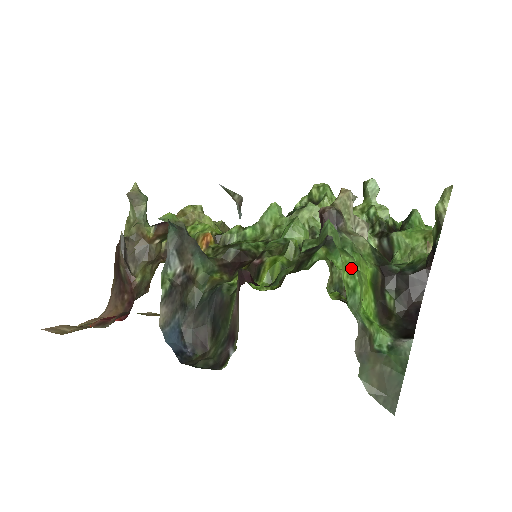
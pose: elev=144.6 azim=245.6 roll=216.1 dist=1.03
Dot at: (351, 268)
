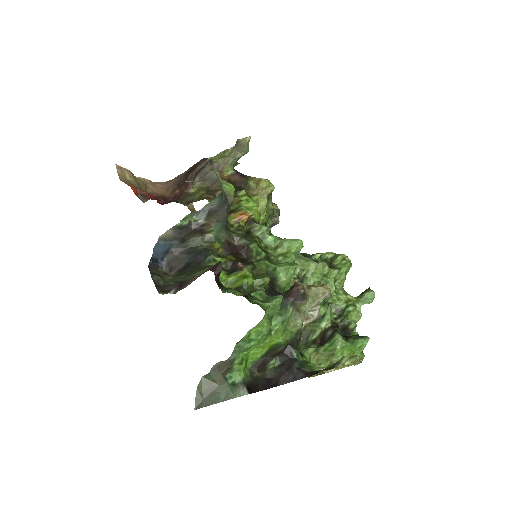
Dot at: (262, 330)
